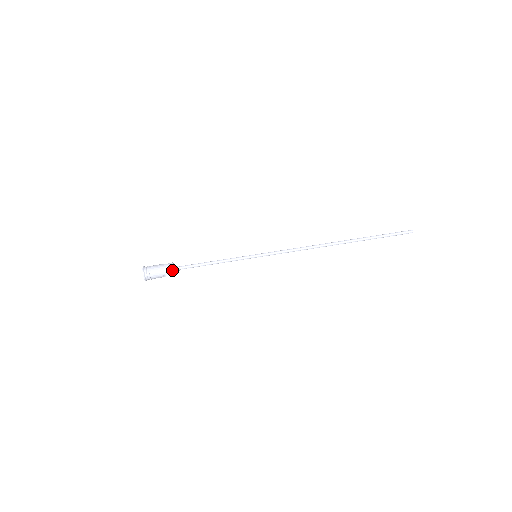
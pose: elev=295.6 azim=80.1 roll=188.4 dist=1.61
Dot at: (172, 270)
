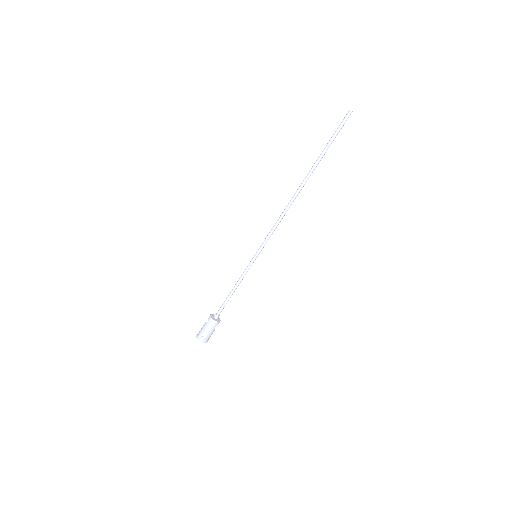
Dot at: (216, 323)
